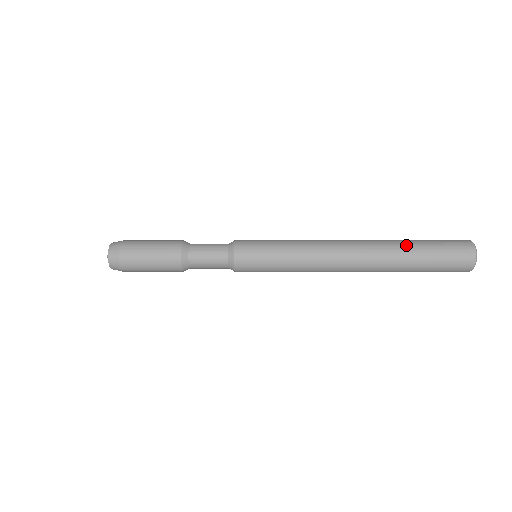
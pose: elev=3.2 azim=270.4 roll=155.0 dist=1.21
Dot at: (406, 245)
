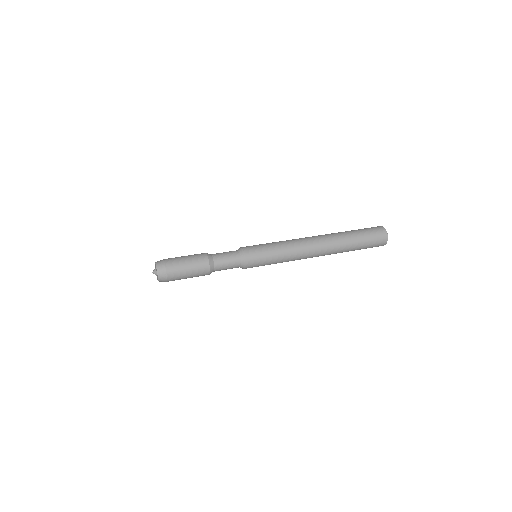
Dot at: (346, 232)
